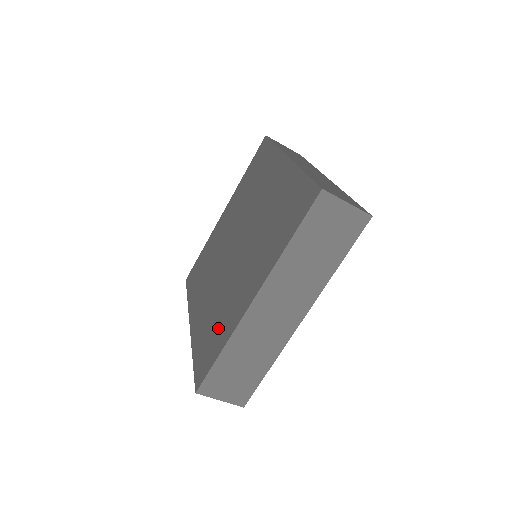
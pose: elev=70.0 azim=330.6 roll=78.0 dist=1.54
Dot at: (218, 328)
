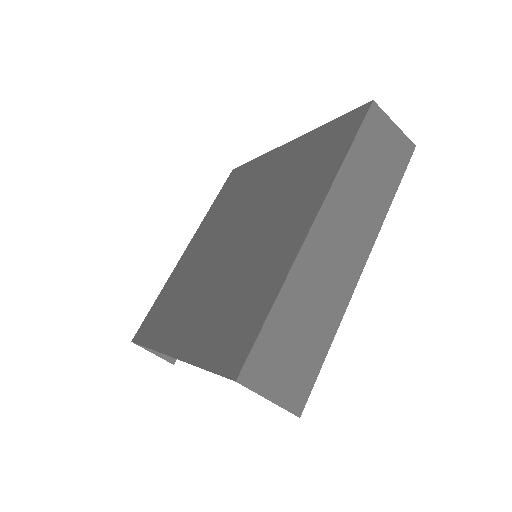
Dot at: (248, 298)
